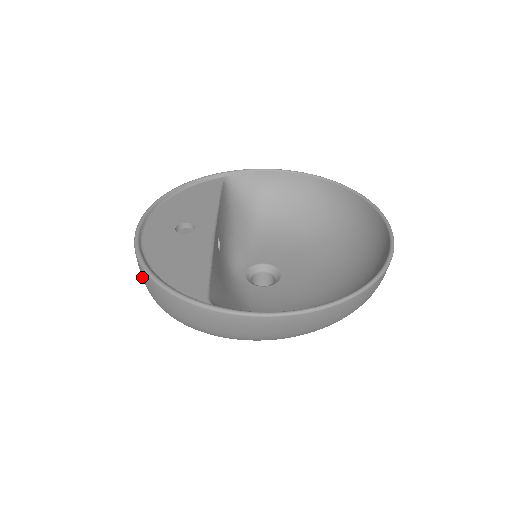
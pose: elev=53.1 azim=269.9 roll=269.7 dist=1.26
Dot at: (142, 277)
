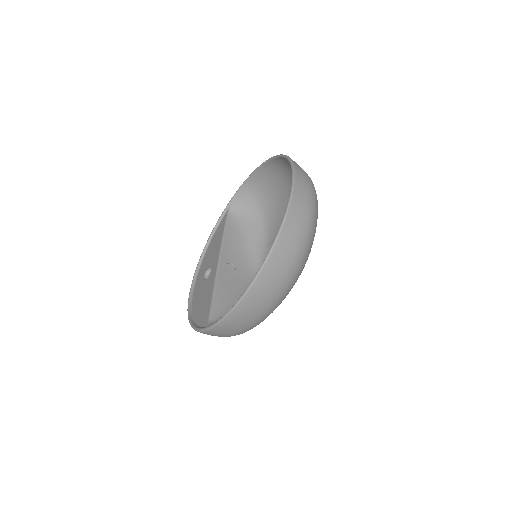
Dot at: occluded
